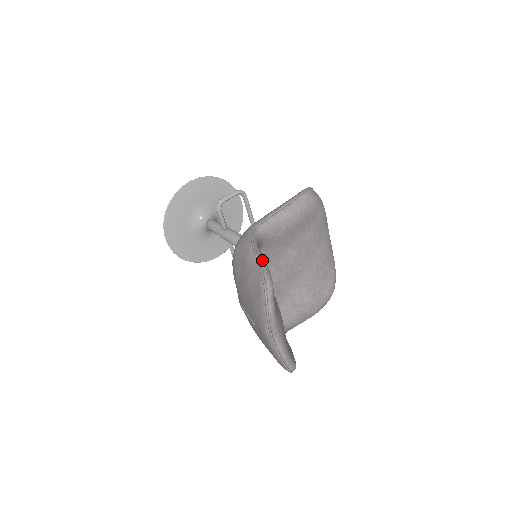
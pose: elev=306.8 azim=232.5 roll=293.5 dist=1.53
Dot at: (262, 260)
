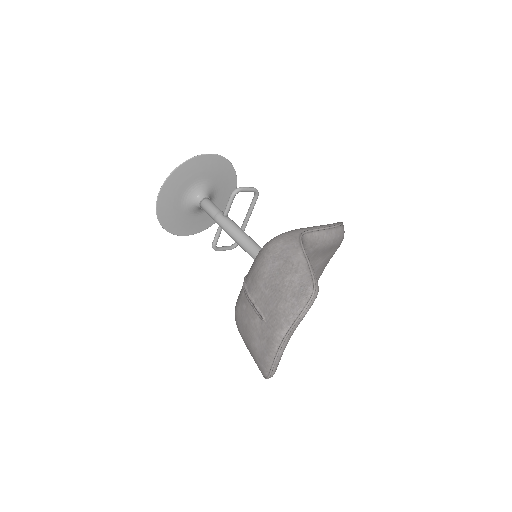
Dot at: occluded
